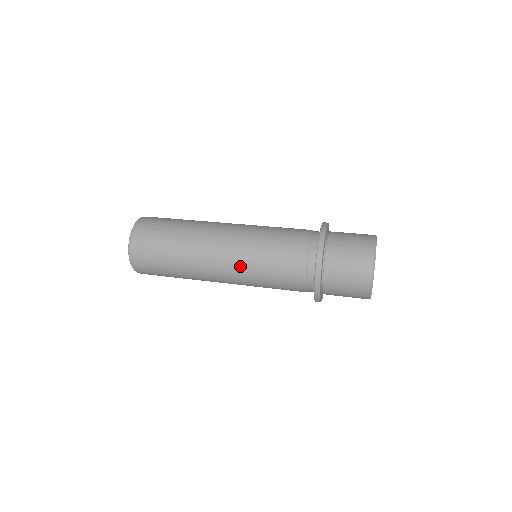
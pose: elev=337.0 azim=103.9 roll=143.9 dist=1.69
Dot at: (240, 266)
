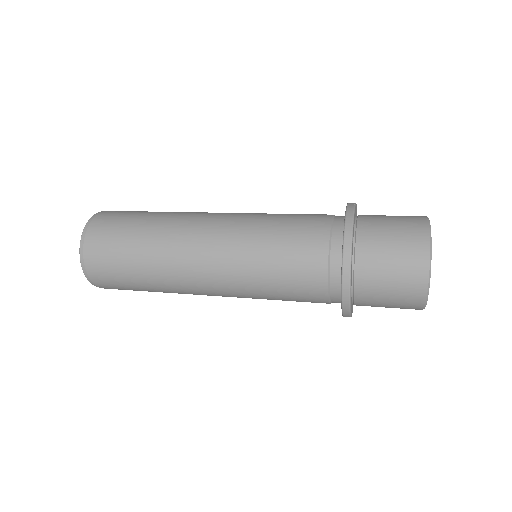
Dot at: (238, 223)
